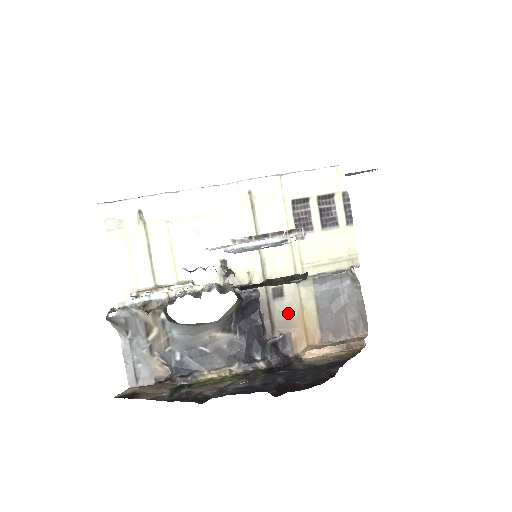
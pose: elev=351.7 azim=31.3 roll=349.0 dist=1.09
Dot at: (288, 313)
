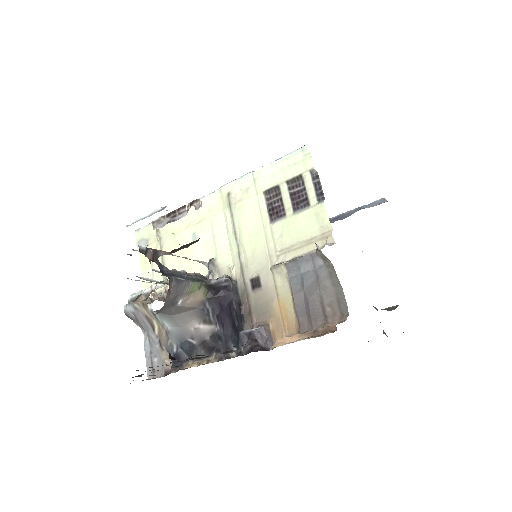
Dot at: (265, 303)
